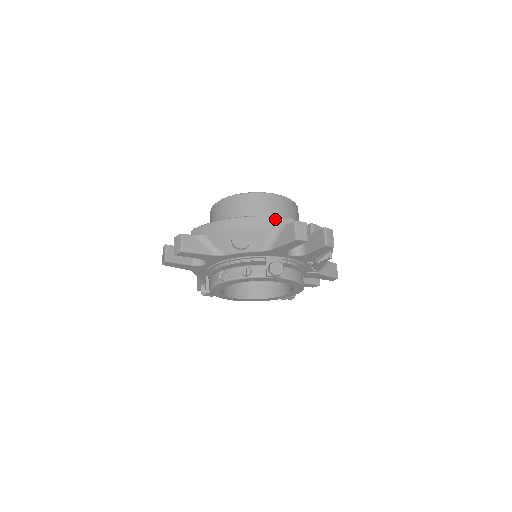
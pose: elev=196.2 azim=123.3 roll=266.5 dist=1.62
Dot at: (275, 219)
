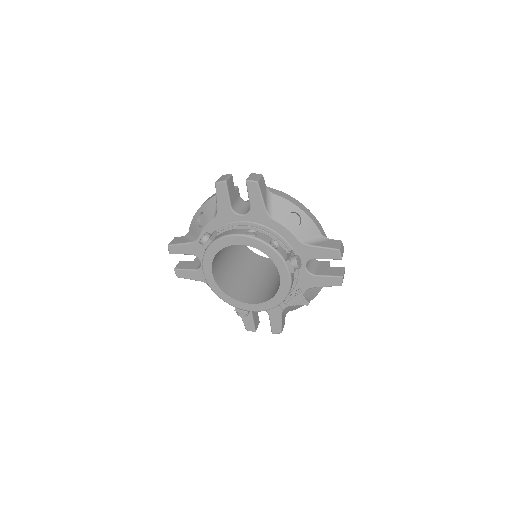
Dot at: (323, 231)
